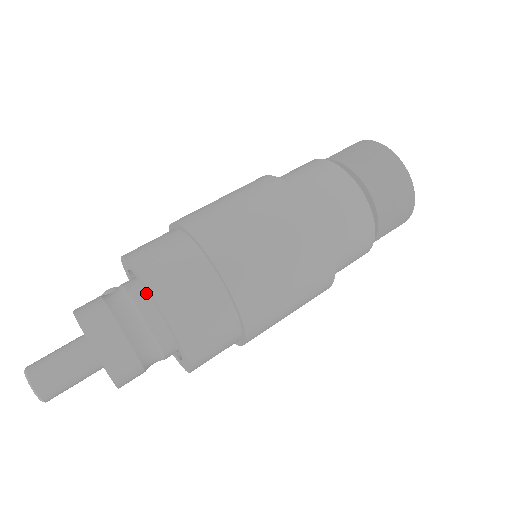
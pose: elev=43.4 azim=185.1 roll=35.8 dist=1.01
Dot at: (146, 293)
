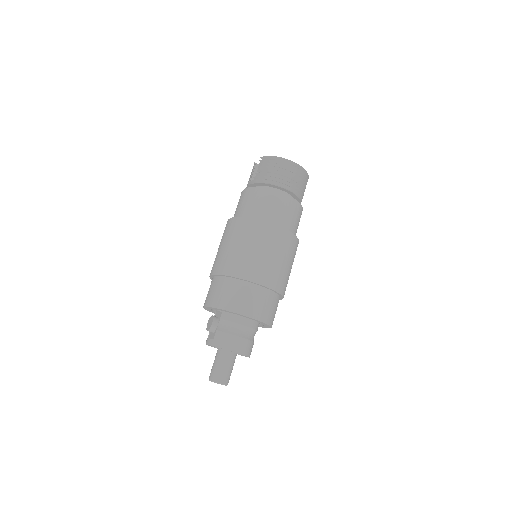
Dot at: (249, 319)
